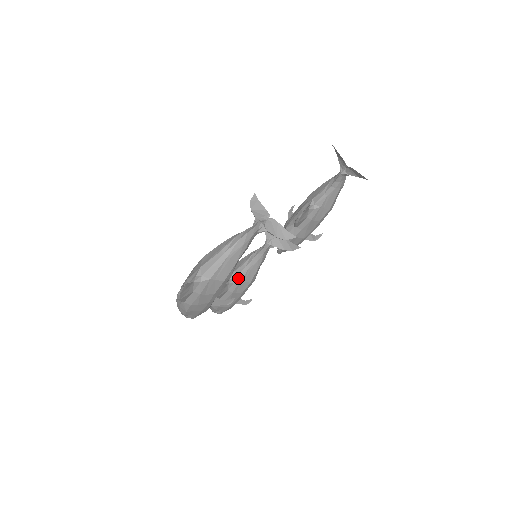
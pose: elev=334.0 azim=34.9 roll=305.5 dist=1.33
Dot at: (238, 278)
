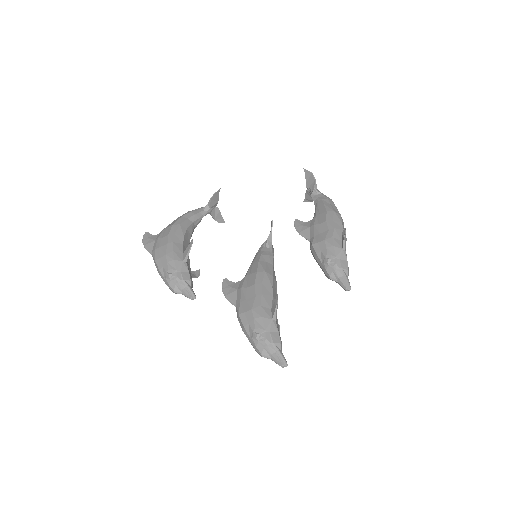
Dot at: (245, 277)
